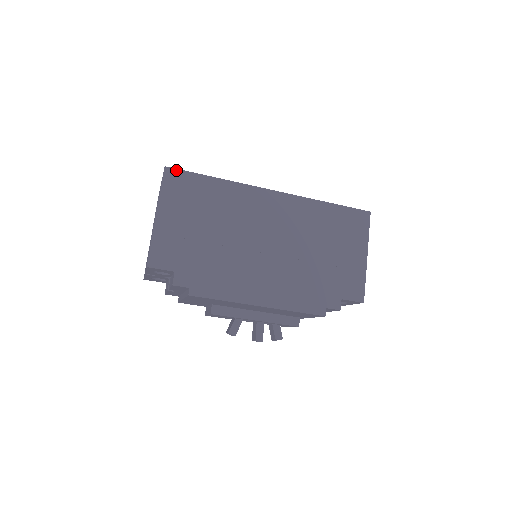
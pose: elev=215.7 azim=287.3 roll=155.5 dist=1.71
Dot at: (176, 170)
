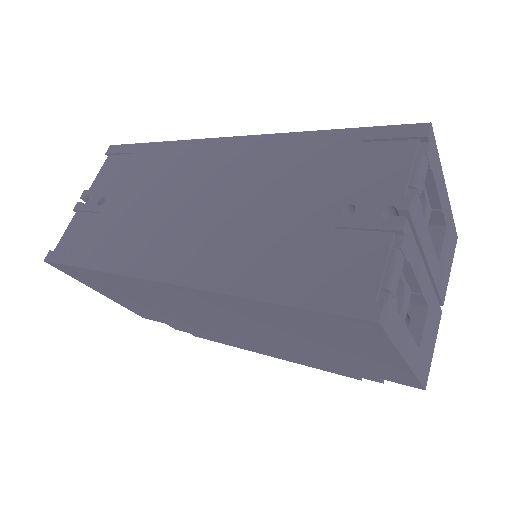
Dot at: (55, 264)
